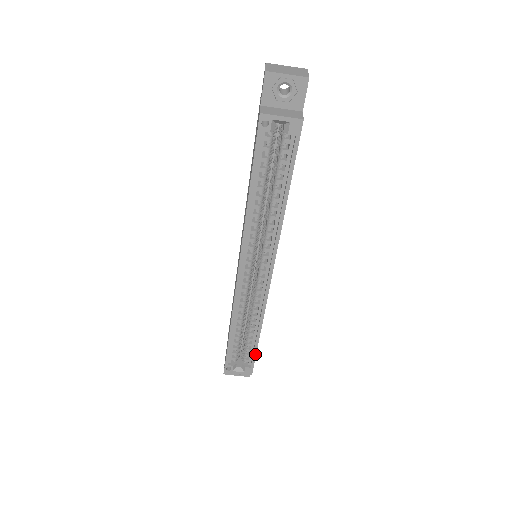
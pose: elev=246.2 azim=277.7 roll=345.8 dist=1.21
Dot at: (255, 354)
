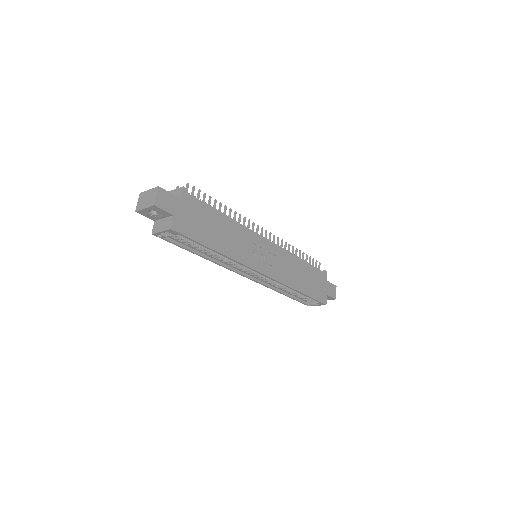
Dot at: (312, 298)
